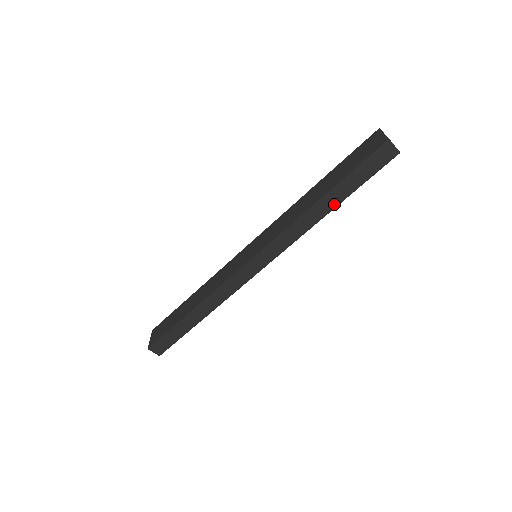
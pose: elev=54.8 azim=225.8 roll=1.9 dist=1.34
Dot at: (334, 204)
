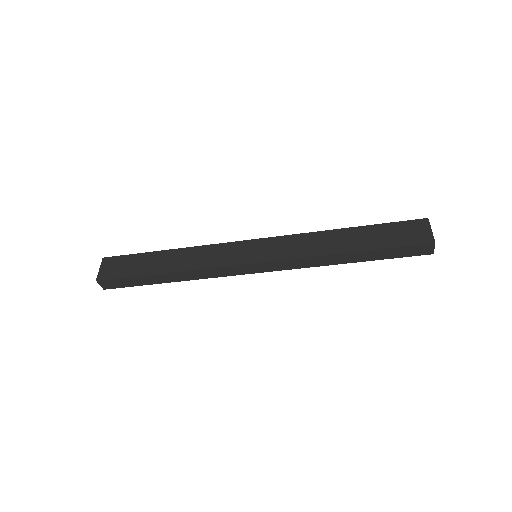
Dot at: (356, 260)
